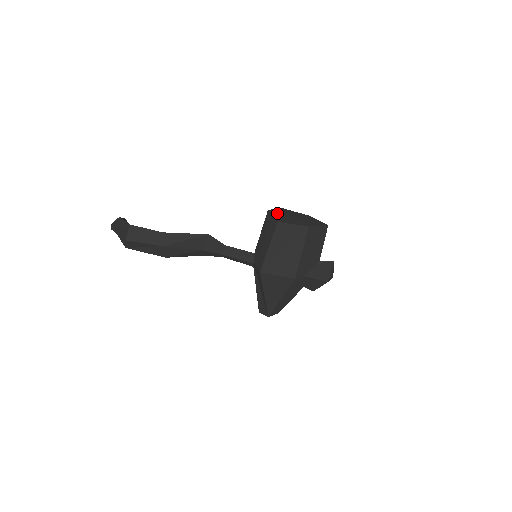
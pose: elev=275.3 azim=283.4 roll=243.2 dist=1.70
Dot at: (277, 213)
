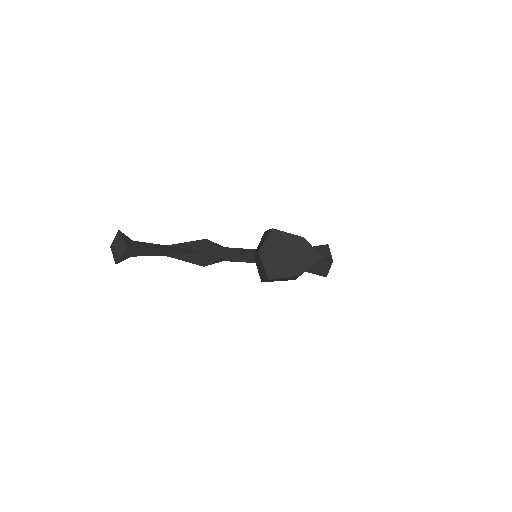
Dot at: (268, 256)
